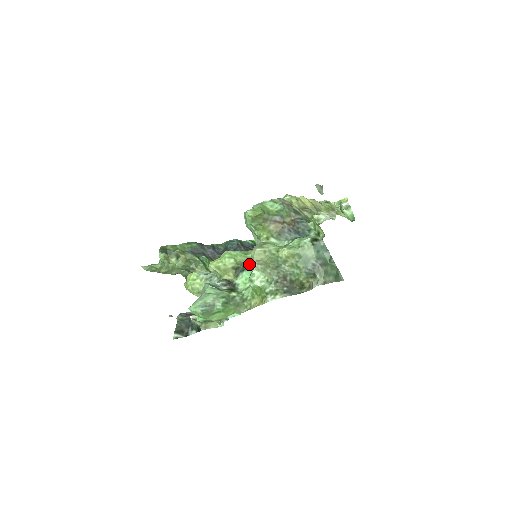
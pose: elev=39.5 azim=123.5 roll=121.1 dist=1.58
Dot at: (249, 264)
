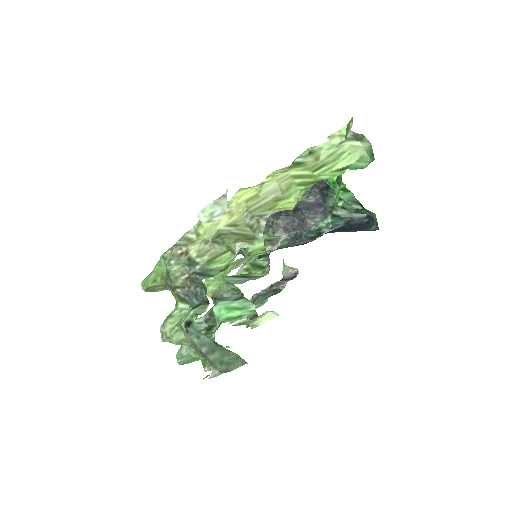
Dot at: (228, 288)
